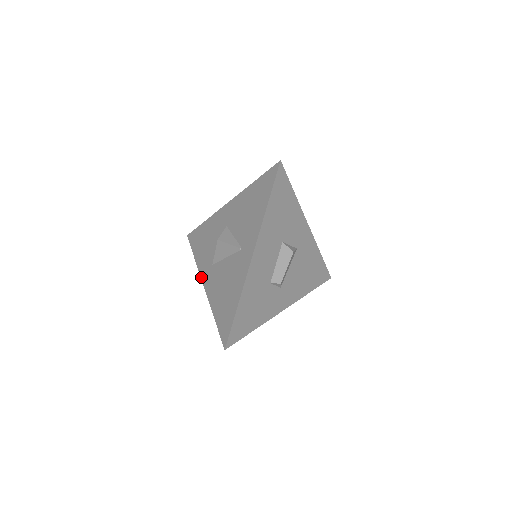
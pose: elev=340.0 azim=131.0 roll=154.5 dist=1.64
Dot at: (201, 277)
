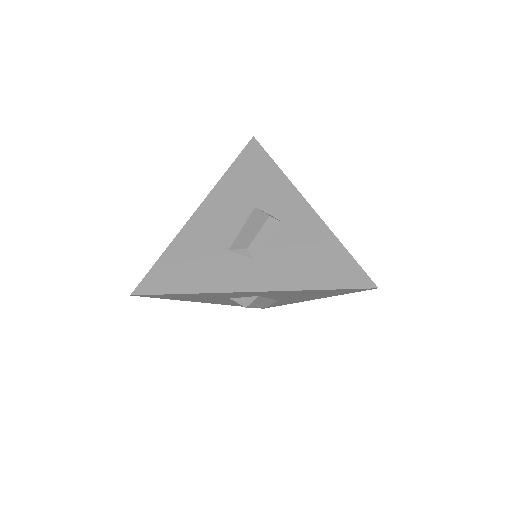
Dot at: occluded
